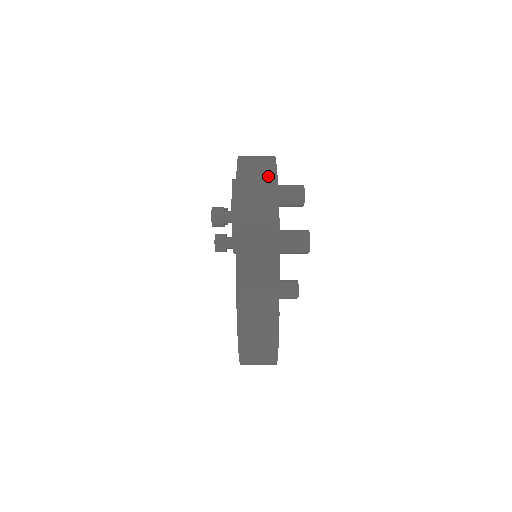
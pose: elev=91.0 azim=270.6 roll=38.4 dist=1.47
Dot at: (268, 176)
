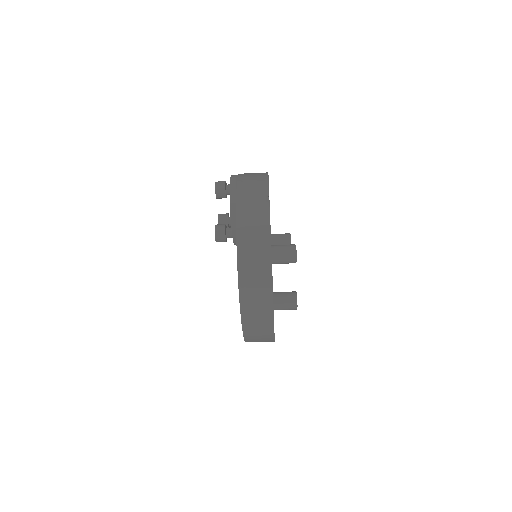
Dot at: (265, 290)
